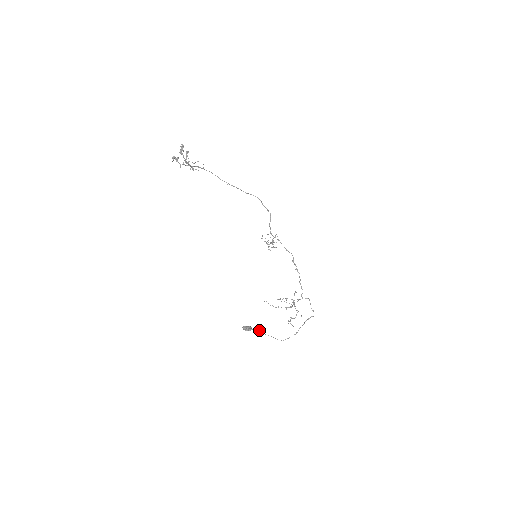
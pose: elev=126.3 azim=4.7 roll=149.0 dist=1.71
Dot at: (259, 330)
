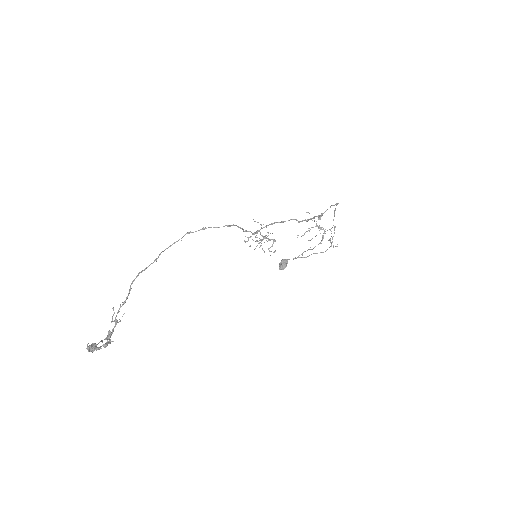
Dot at: occluded
